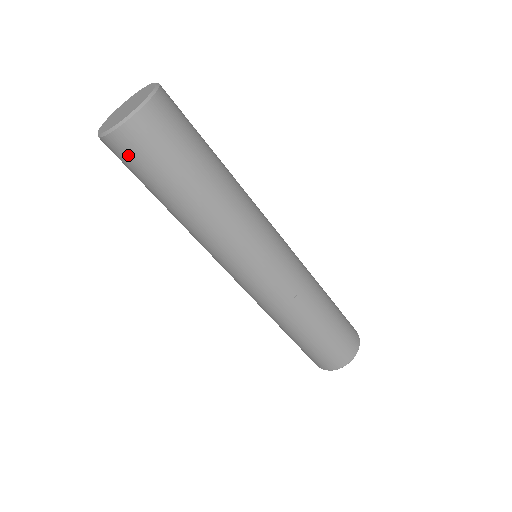
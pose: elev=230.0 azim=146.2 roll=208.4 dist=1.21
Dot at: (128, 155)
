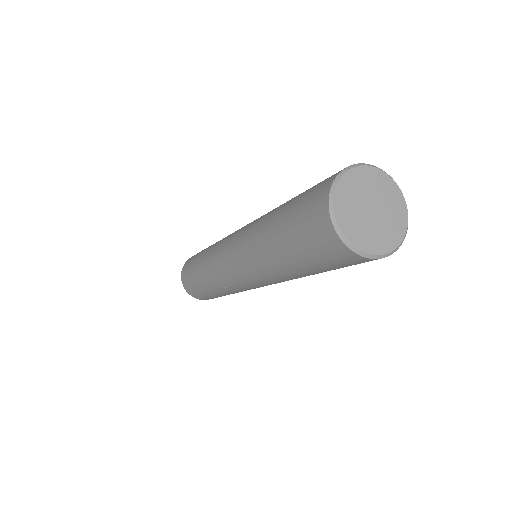
Dot at: (315, 231)
